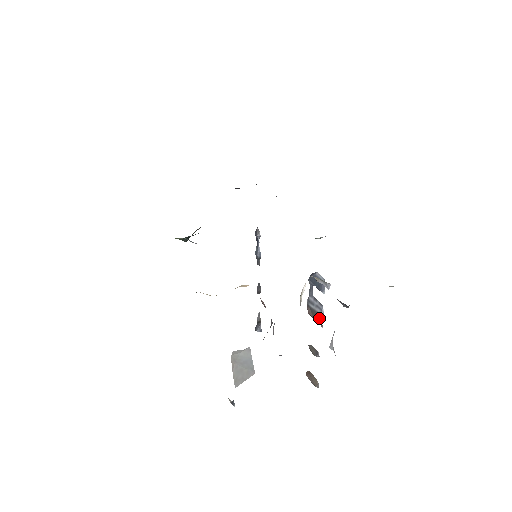
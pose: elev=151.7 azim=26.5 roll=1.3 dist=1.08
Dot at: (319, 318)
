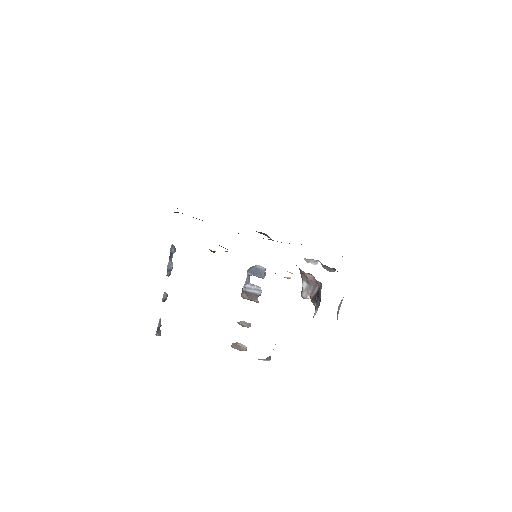
Dot at: (257, 297)
